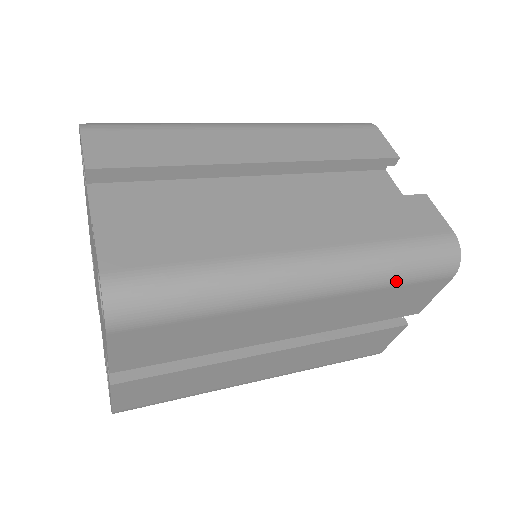
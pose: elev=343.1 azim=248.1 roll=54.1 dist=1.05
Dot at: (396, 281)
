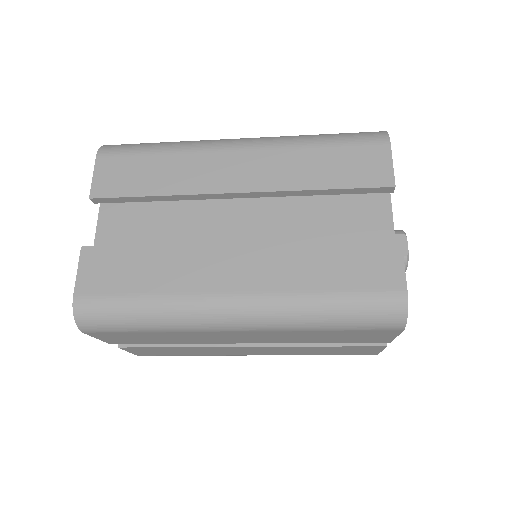
Dot at: (328, 328)
